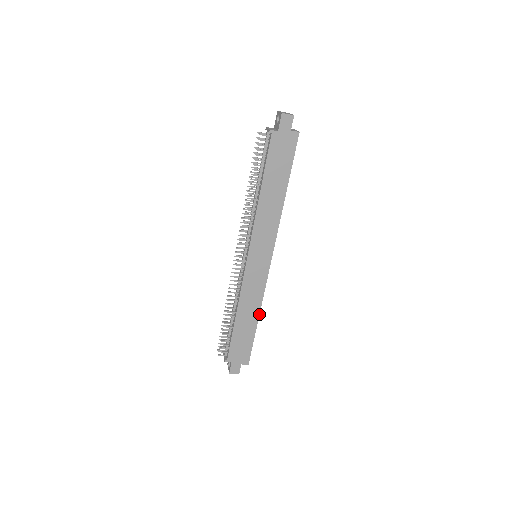
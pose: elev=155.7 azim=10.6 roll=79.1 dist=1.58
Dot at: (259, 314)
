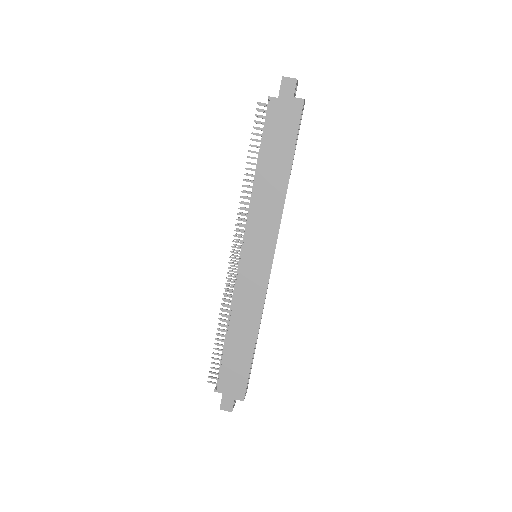
Dot at: (257, 332)
